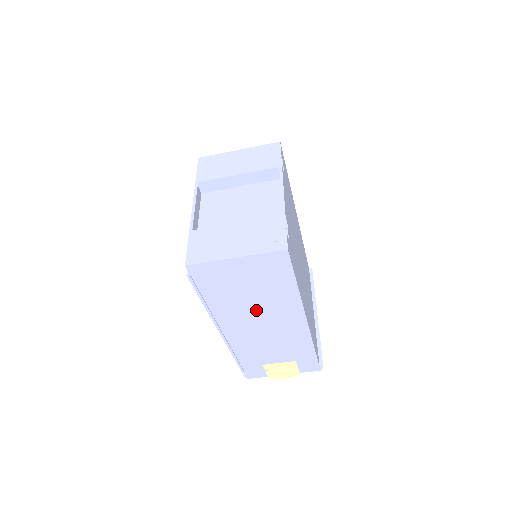
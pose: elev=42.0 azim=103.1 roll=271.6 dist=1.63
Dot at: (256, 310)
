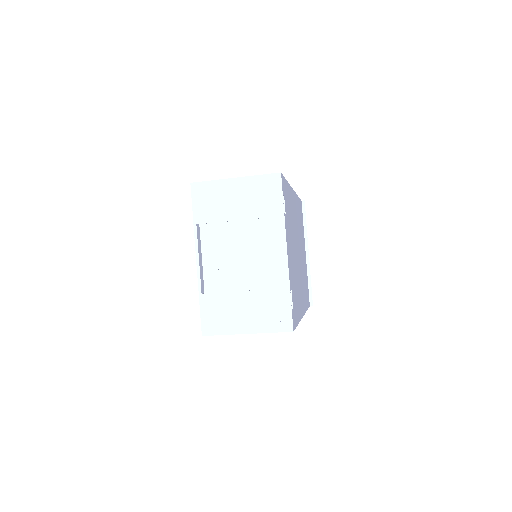
Dot at: occluded
